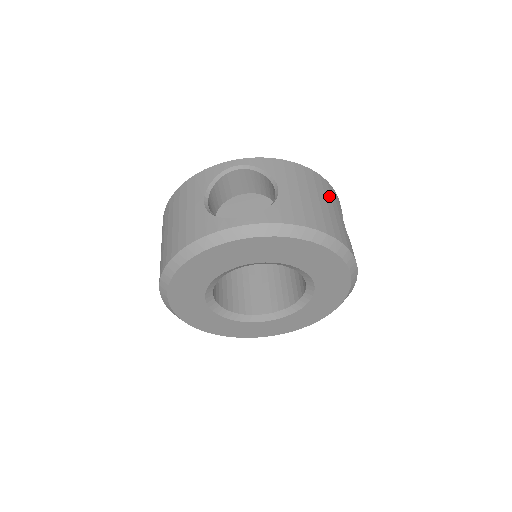
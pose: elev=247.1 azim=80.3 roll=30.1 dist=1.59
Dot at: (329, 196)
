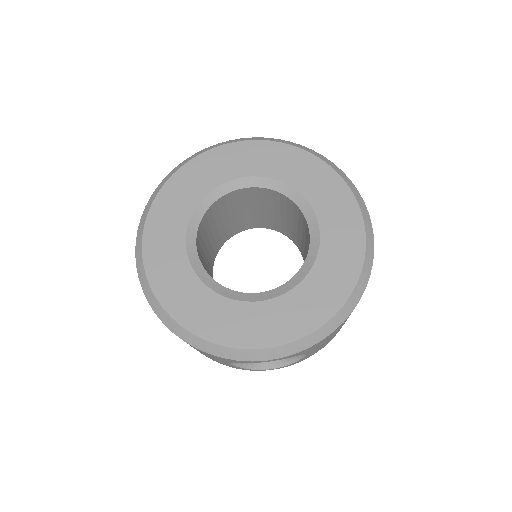
Dot at: occluded
